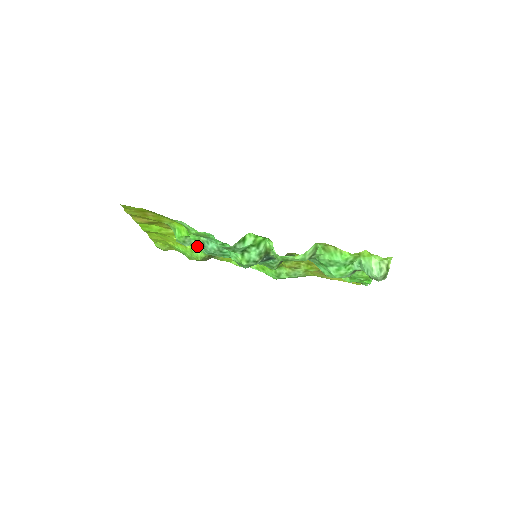
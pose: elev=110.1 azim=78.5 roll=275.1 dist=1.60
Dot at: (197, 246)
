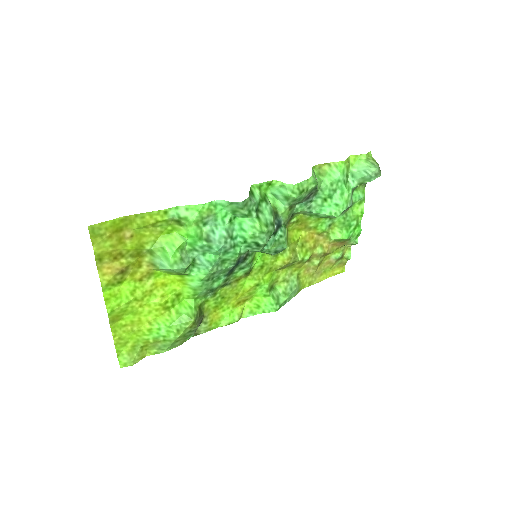
Dot at: (193, 272)
